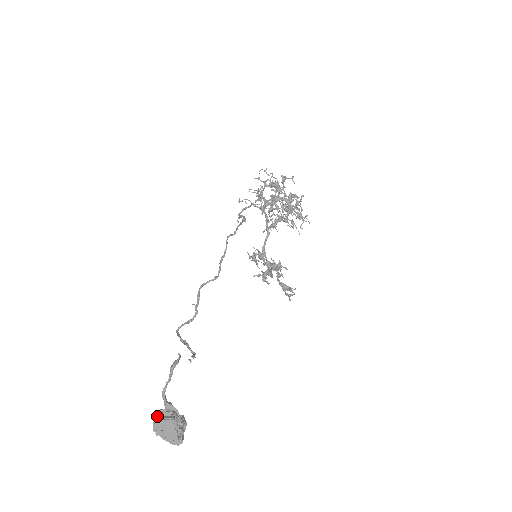
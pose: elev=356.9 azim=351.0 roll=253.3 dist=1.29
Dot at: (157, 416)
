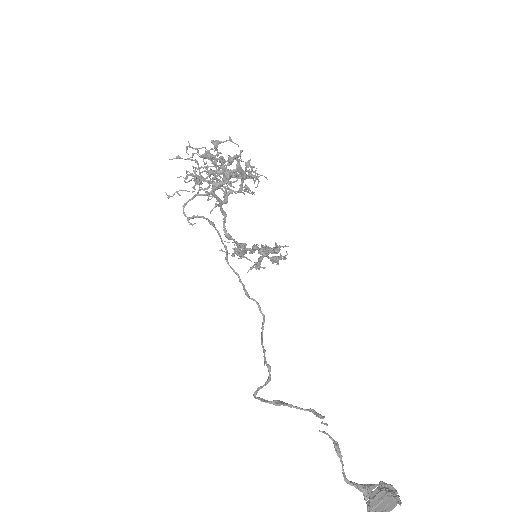
Dot at: (373, 509)
